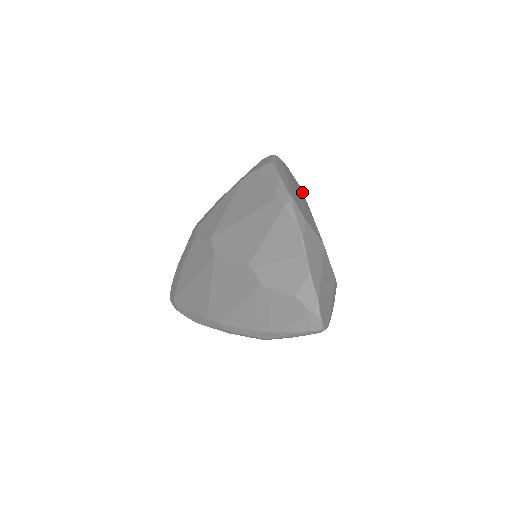
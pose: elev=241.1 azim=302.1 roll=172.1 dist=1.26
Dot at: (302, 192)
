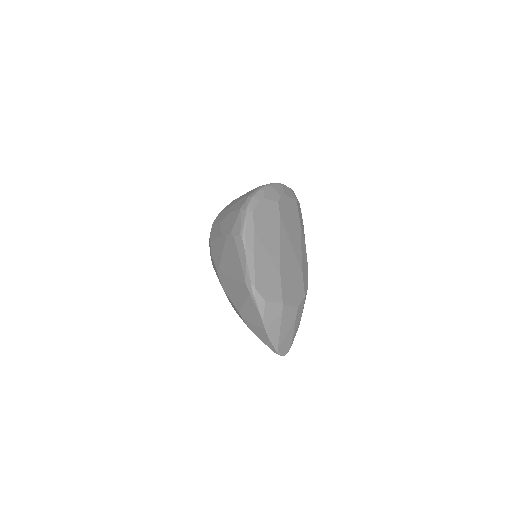
Dot at: (278, 218)
